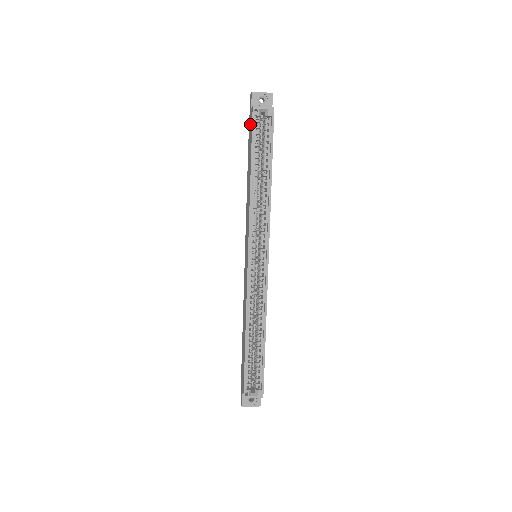
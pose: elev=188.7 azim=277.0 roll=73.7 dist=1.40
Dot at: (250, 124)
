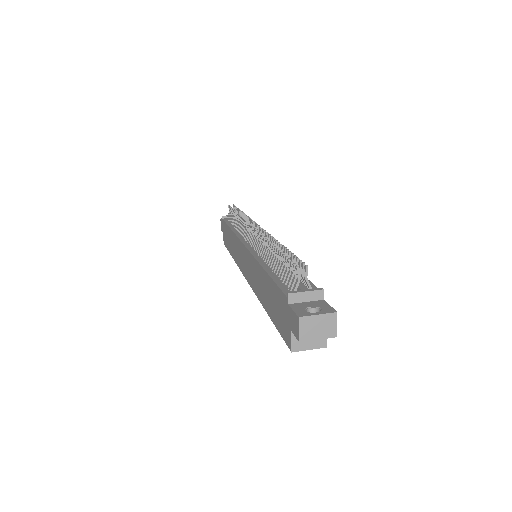
Dot at: (283, 318)
